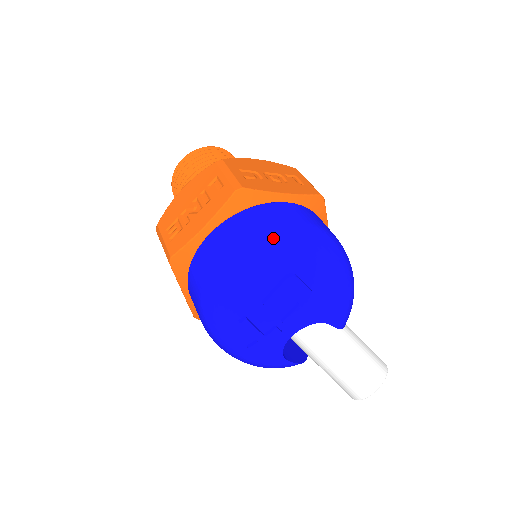
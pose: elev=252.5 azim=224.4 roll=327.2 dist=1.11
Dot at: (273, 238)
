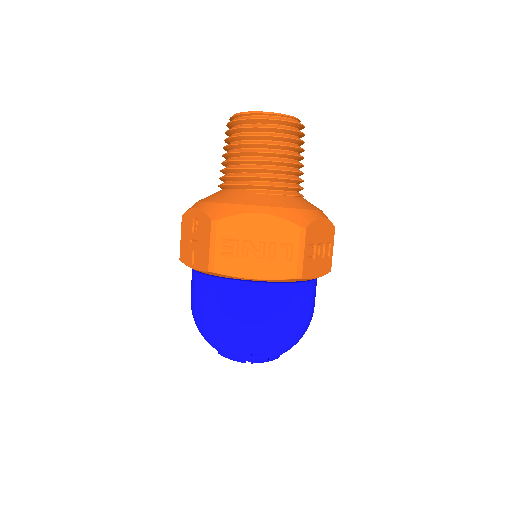
Dot at: (289, 325)
